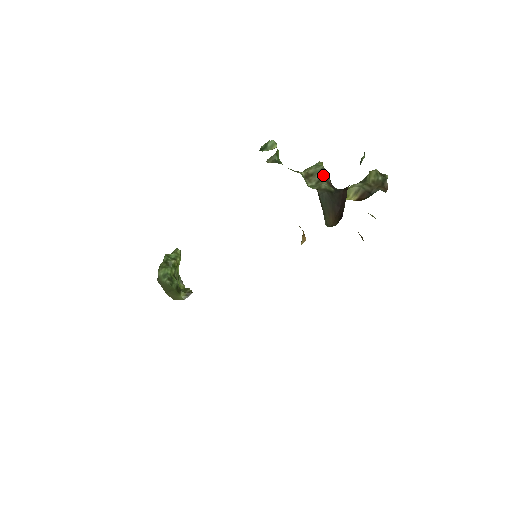
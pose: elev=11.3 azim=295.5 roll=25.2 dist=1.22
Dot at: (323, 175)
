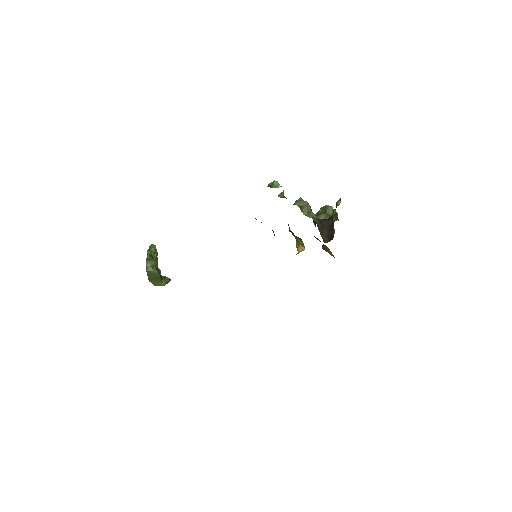
Dot at: (310, 208)
